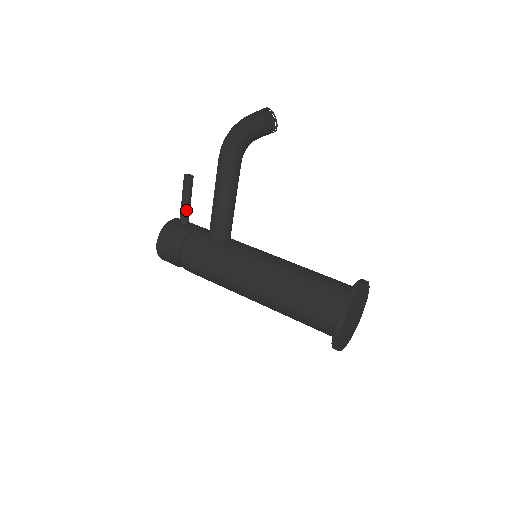
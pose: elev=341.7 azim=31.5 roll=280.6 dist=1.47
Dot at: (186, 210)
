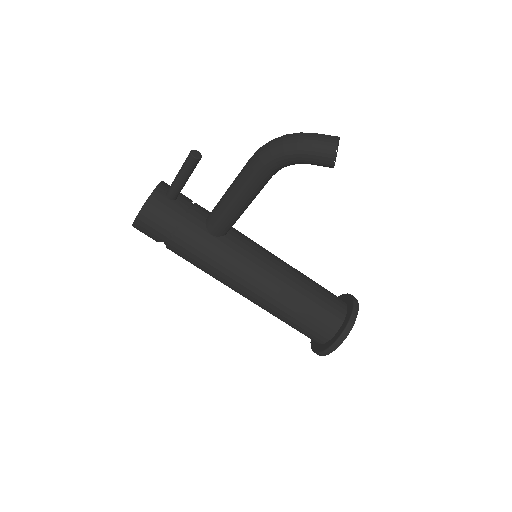
Dot at: (181, 188)
